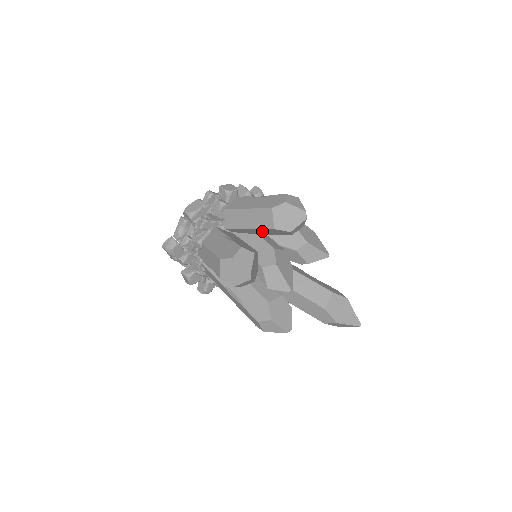
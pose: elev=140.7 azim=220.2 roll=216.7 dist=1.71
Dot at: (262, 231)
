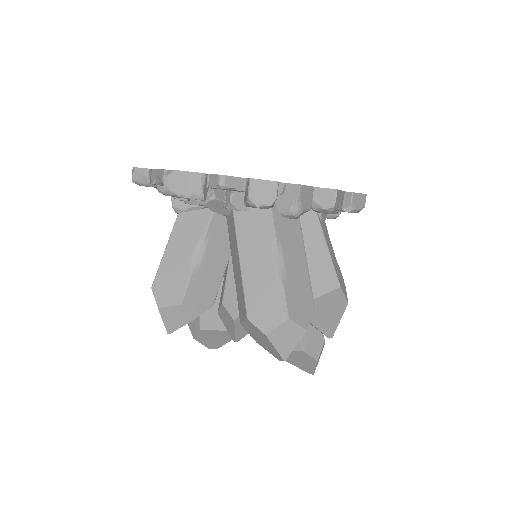
Dot at: occluded
